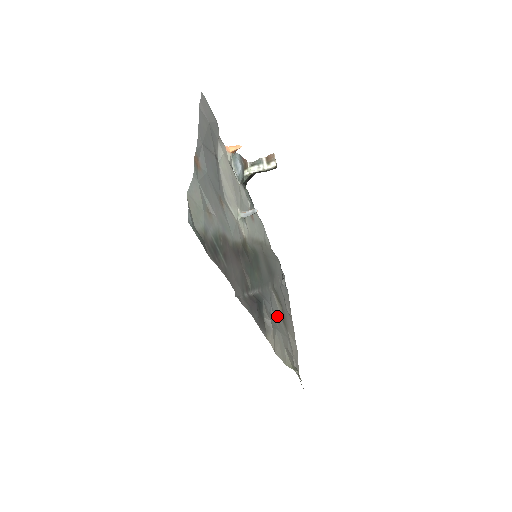
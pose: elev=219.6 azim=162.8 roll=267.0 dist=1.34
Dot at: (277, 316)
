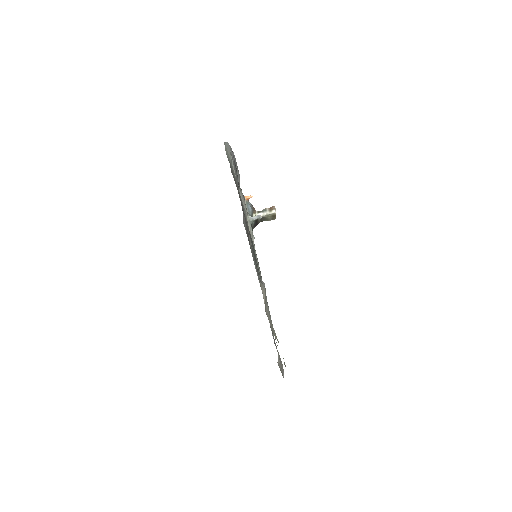
Dot at: occluded
